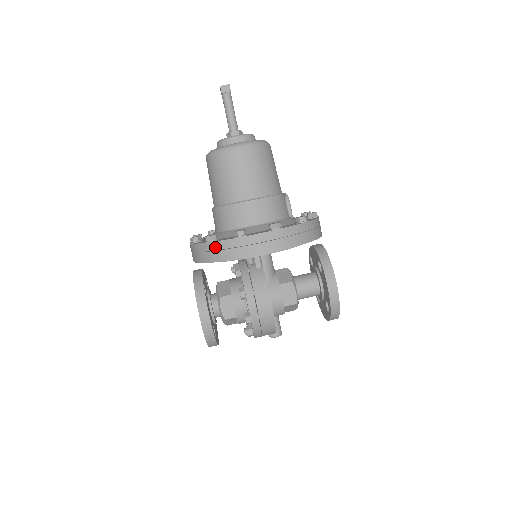
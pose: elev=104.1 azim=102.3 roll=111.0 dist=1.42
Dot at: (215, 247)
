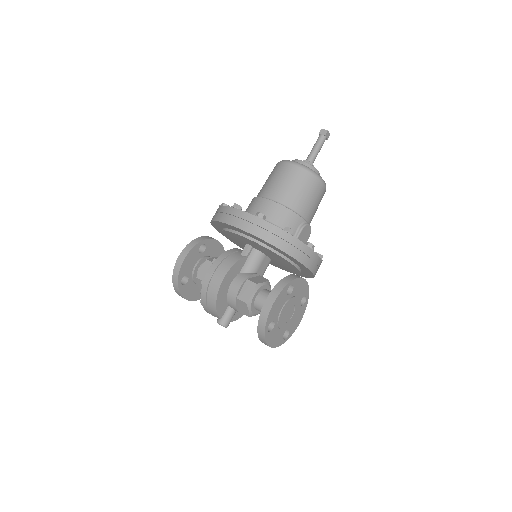
Dot at: (219, 210)
